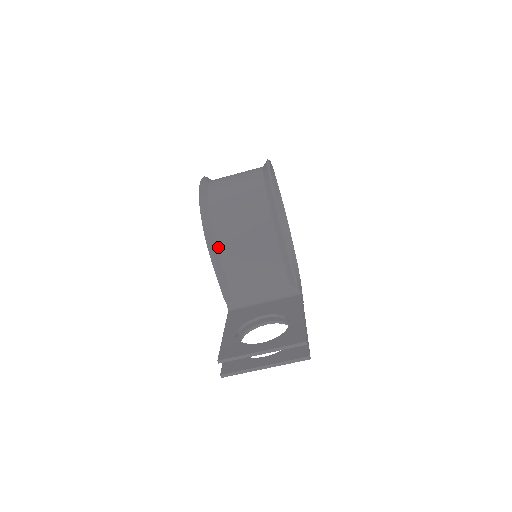
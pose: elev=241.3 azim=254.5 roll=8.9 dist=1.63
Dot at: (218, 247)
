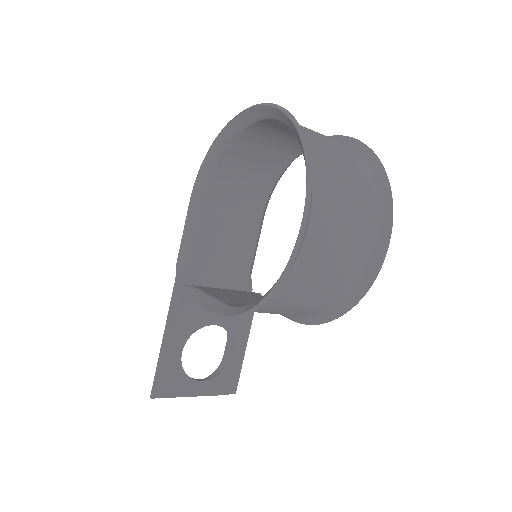
Dot at: occluded
